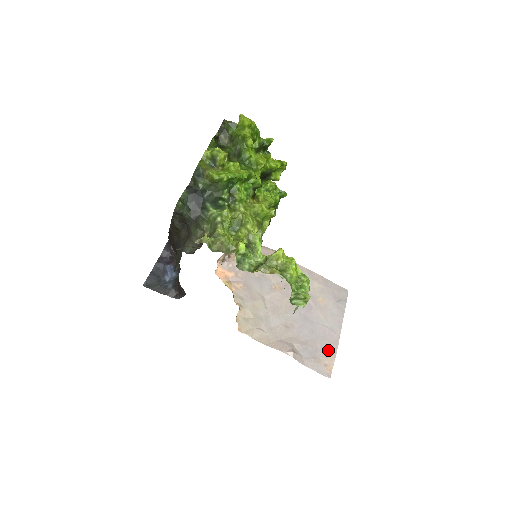
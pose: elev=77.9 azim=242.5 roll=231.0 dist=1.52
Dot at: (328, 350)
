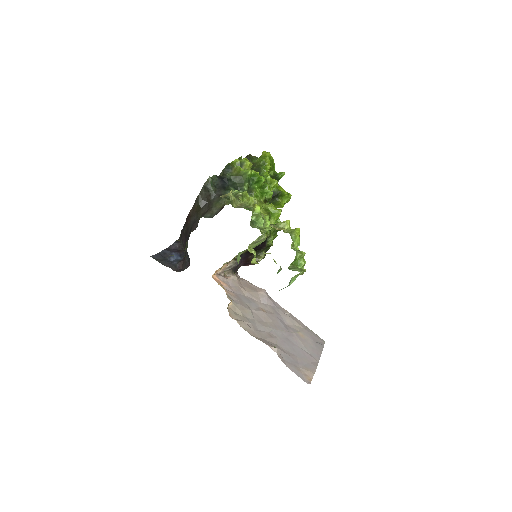
Dot at: (308, 366)
